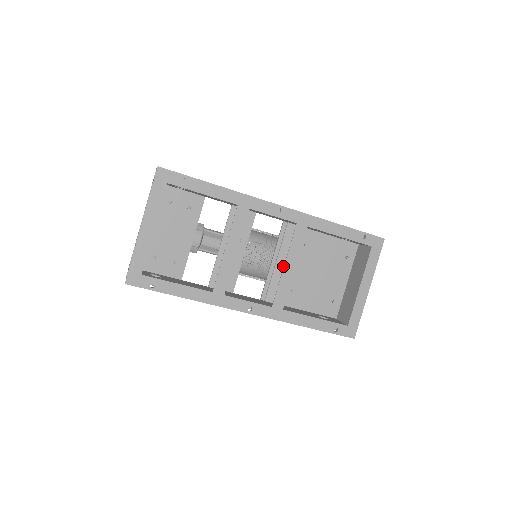
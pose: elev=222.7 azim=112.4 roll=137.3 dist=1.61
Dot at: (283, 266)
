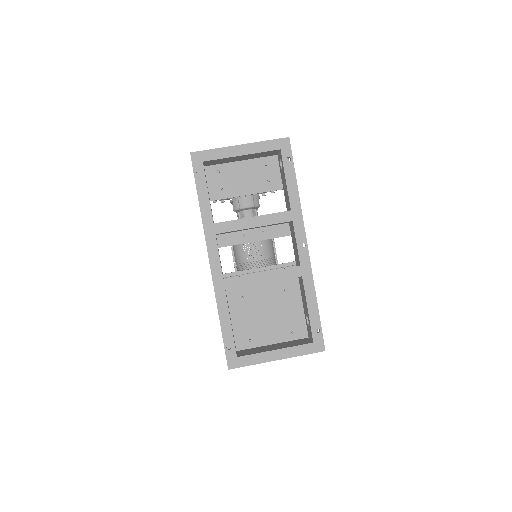
Dot at: occluded
